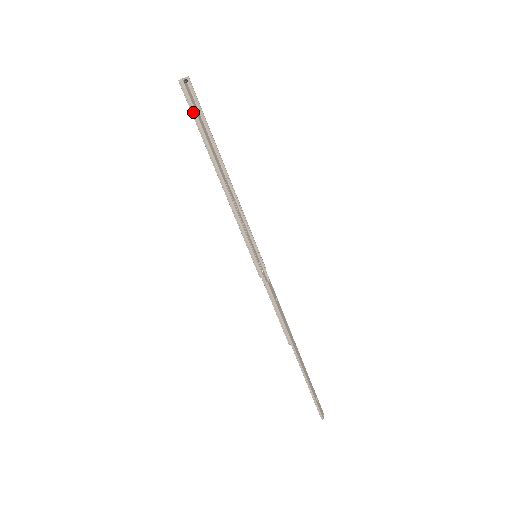
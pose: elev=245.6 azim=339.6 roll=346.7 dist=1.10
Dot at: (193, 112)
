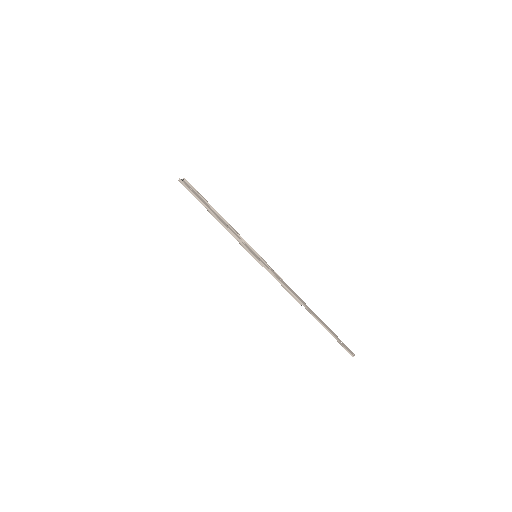
Dot at: (190, 192)
